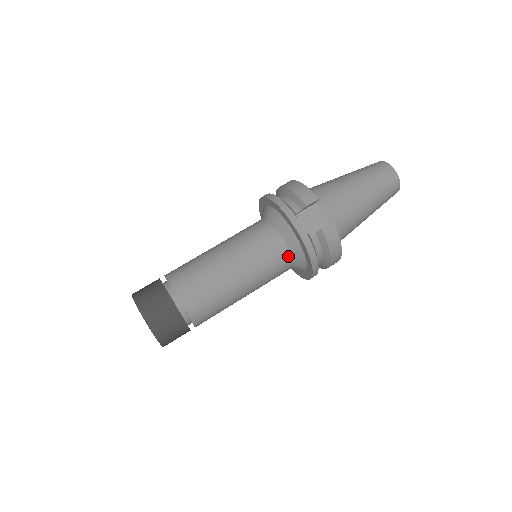
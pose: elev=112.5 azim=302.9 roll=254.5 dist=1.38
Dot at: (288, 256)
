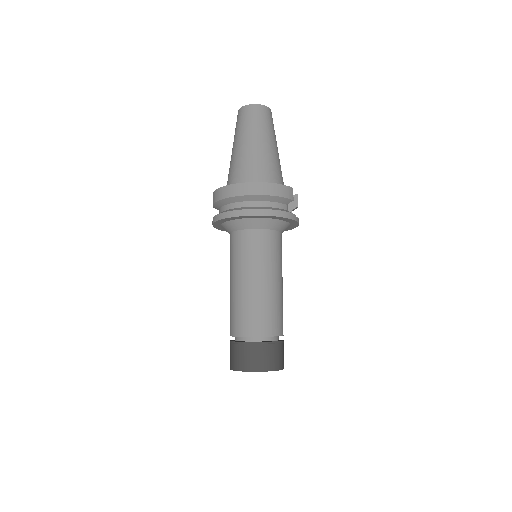
Dot at: occluded
